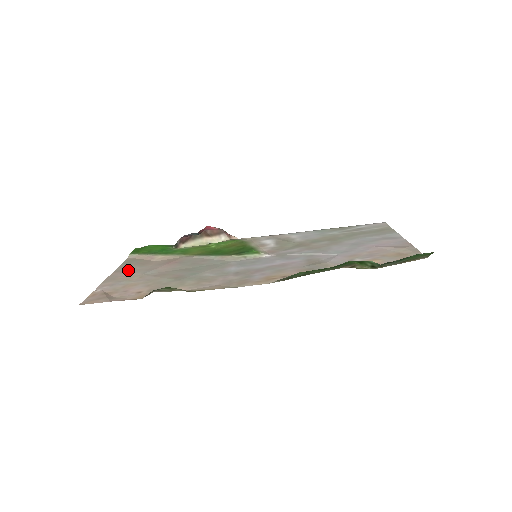
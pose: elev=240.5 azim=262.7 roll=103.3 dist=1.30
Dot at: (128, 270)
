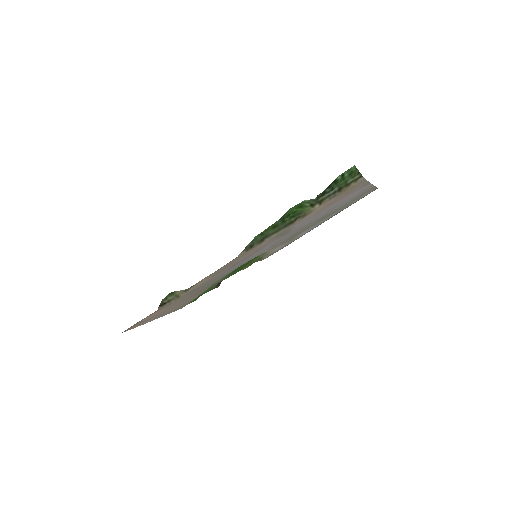
Dot at: (172, 310)
